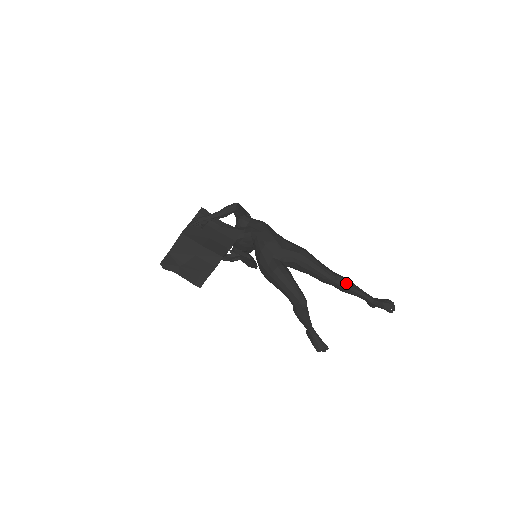
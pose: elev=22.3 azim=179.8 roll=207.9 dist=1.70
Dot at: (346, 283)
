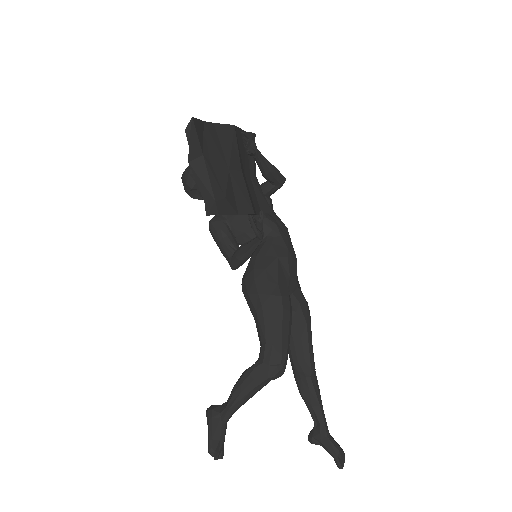
Dot at: (318, 388)
